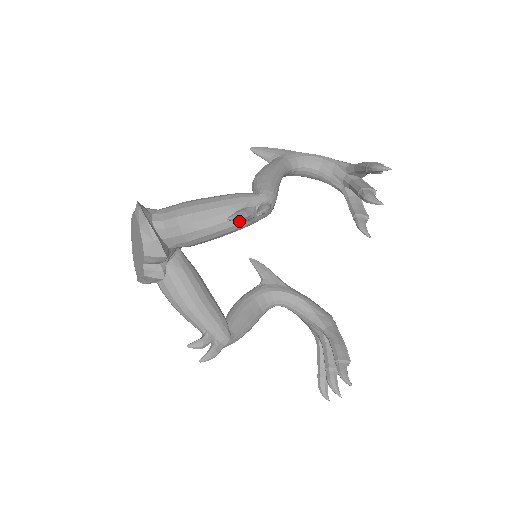
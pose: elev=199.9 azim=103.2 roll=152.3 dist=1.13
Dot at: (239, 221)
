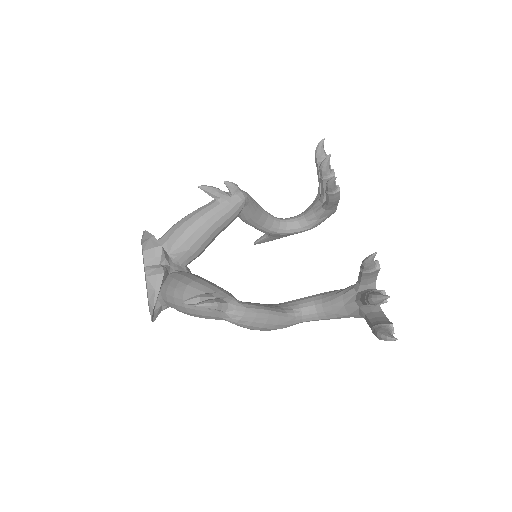
Dot at: (217, 204)
